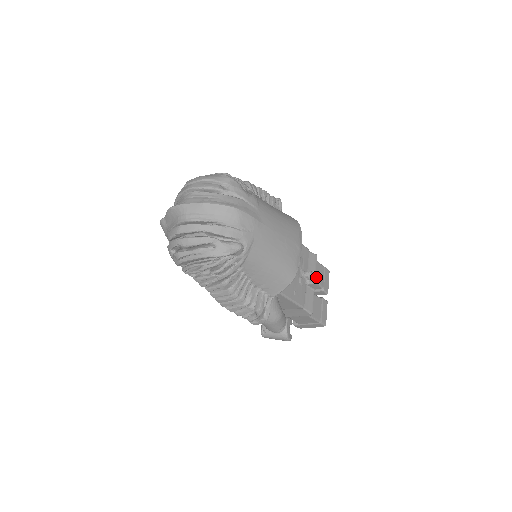
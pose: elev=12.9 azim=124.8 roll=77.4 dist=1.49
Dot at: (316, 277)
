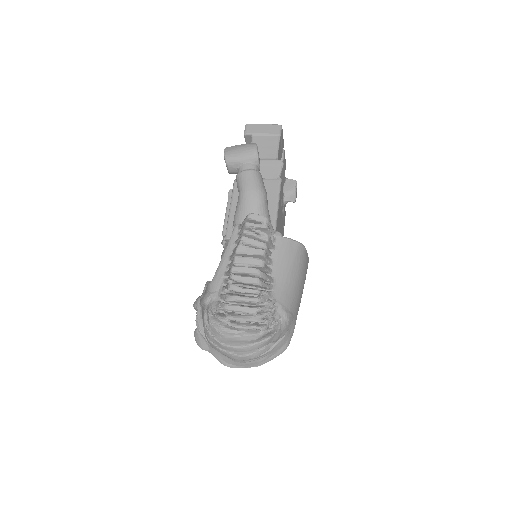
Dot at: (295, 200)
